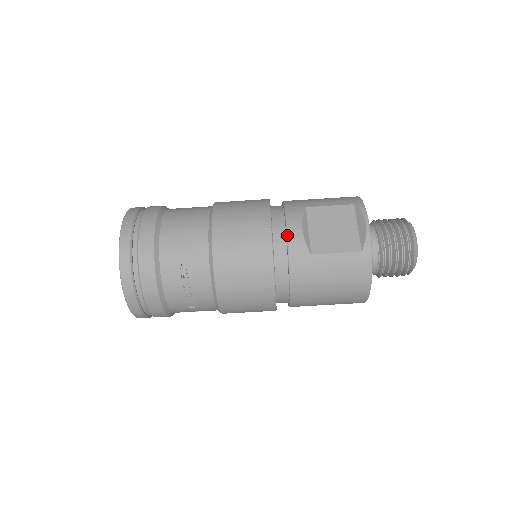
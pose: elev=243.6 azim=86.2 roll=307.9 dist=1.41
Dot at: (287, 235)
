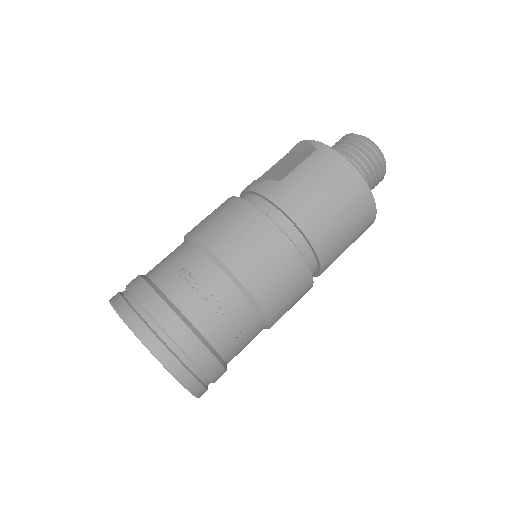
Dot at: (251, 190)
